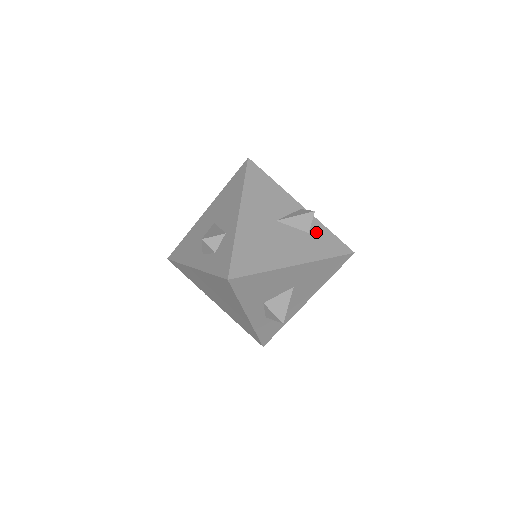
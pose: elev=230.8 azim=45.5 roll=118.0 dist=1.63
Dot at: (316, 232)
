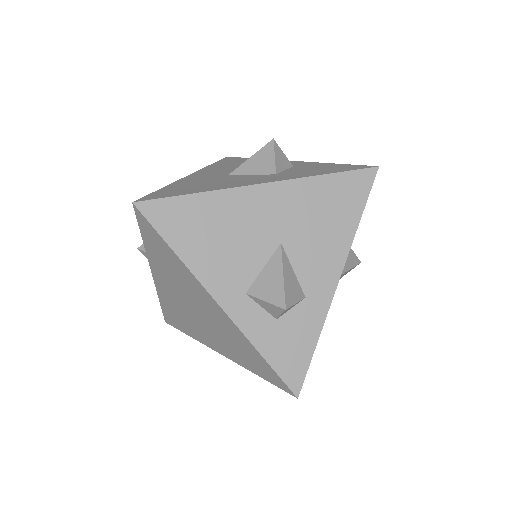
Dot at: occluded
